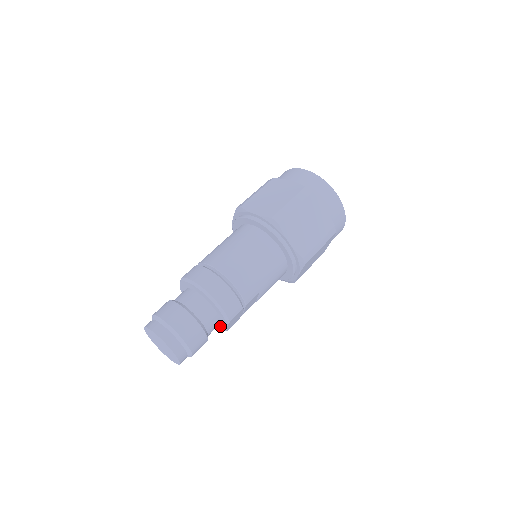
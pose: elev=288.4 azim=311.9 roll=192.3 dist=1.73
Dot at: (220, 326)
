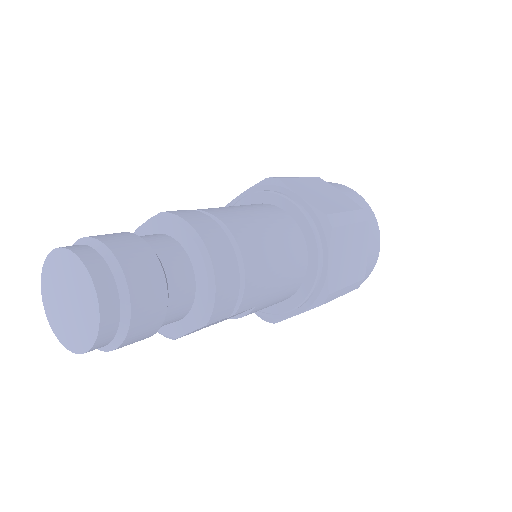
Dot at: (170, 325)
